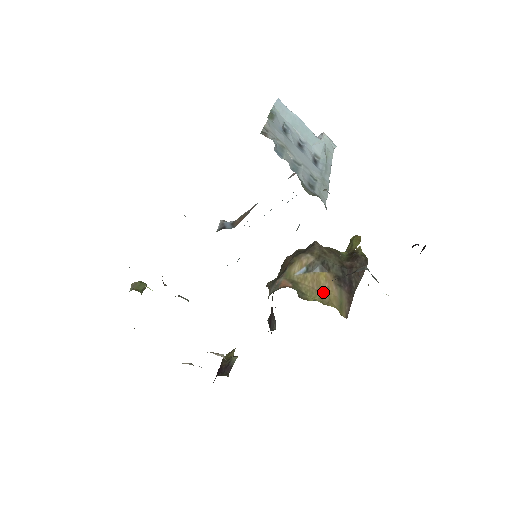
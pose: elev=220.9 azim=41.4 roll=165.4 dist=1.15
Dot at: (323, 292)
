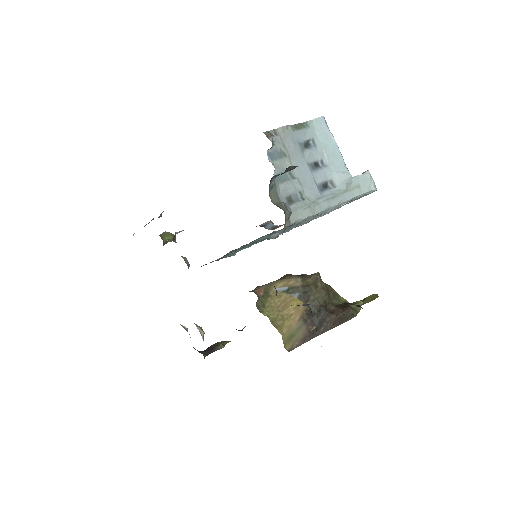
Dot at: (283, 315)
